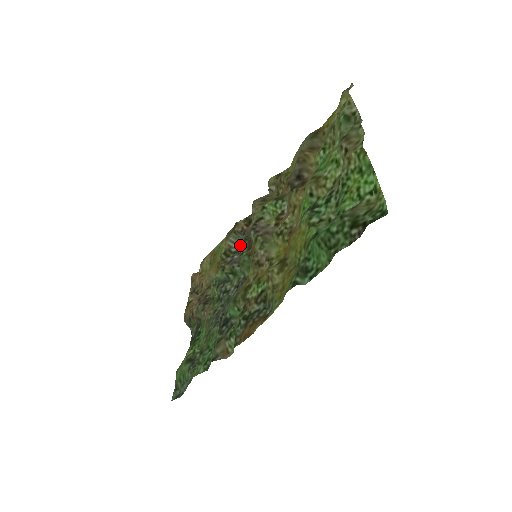
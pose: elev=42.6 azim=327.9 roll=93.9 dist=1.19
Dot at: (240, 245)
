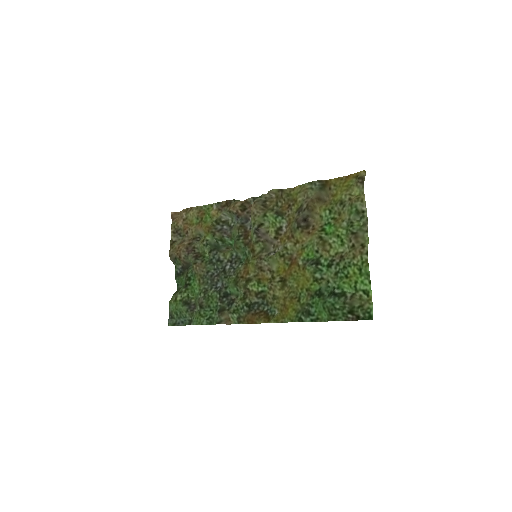
Dot at: (230, 218)
